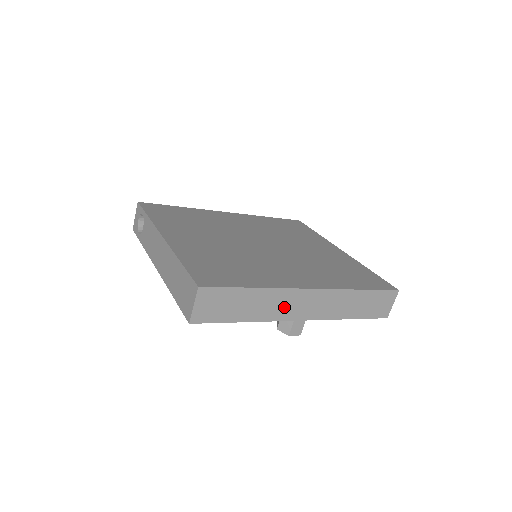
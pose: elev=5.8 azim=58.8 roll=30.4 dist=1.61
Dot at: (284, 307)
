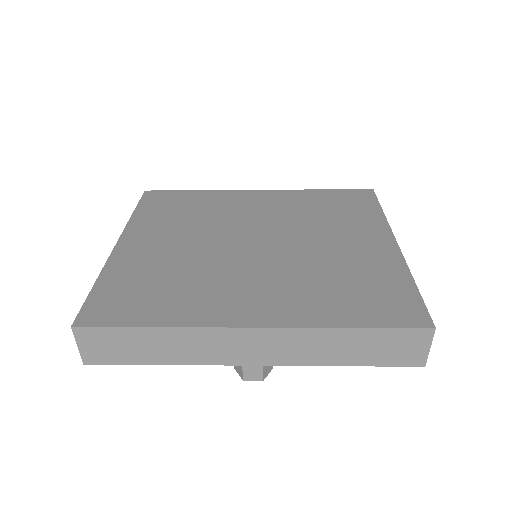
Dot at: (212, 349)
